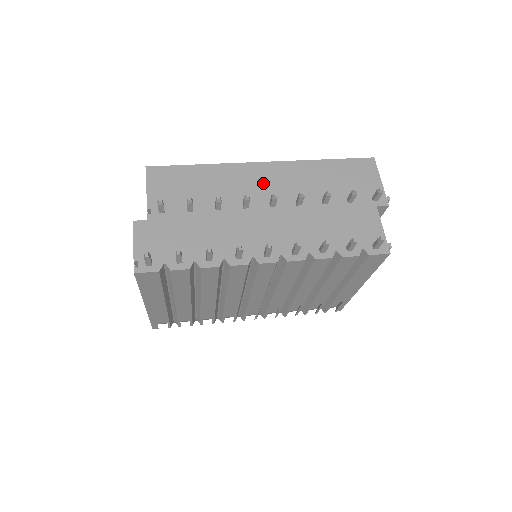
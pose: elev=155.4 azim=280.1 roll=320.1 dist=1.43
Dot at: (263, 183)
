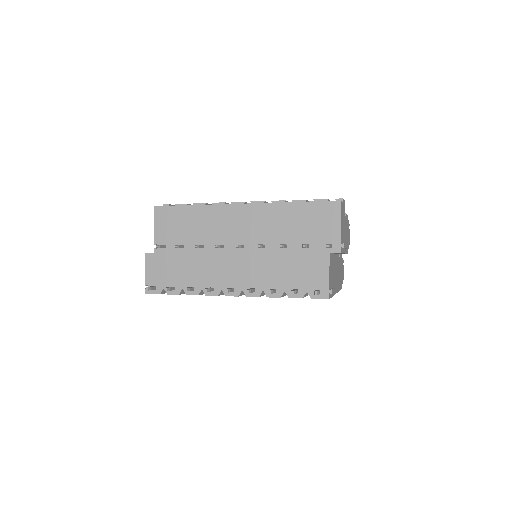
Dot at: (238, 225)
